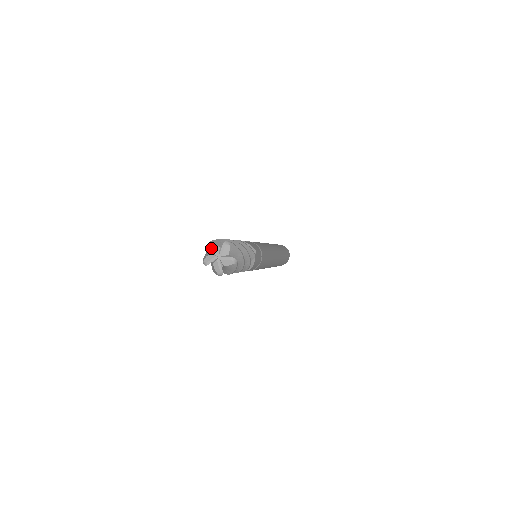
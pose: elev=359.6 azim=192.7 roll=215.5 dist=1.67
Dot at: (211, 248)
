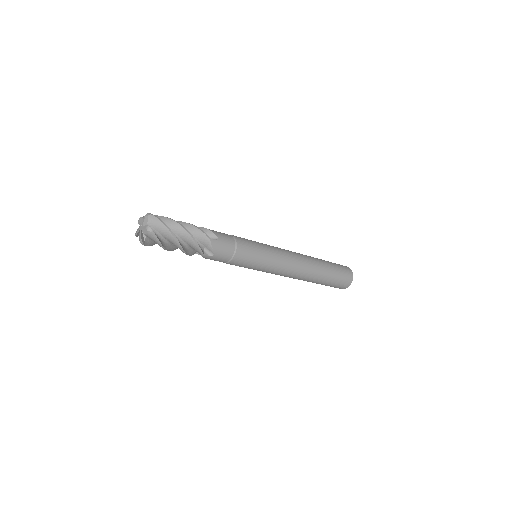
Dot at: (139, 221)
